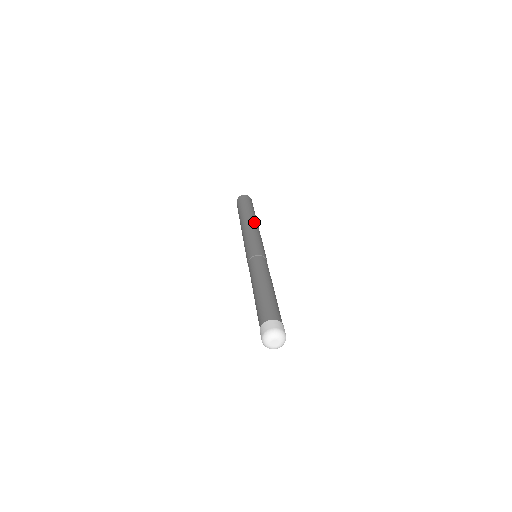
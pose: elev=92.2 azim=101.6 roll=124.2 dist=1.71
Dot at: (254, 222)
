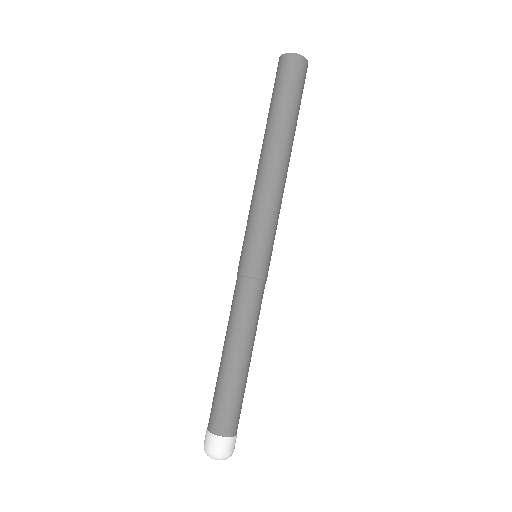
Dot at: (284, 169)
